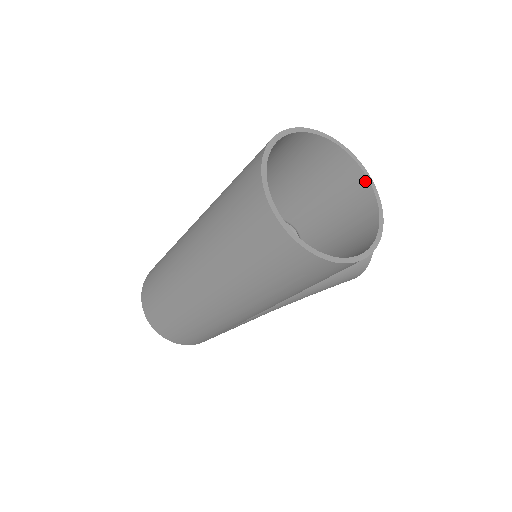
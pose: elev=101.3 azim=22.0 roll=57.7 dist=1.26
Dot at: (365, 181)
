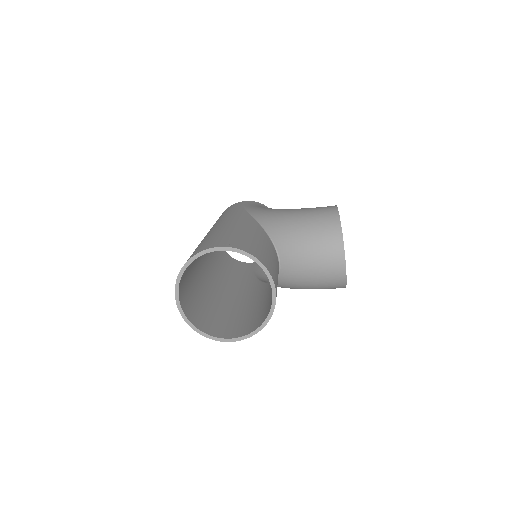
Dot at: (271, 285)
